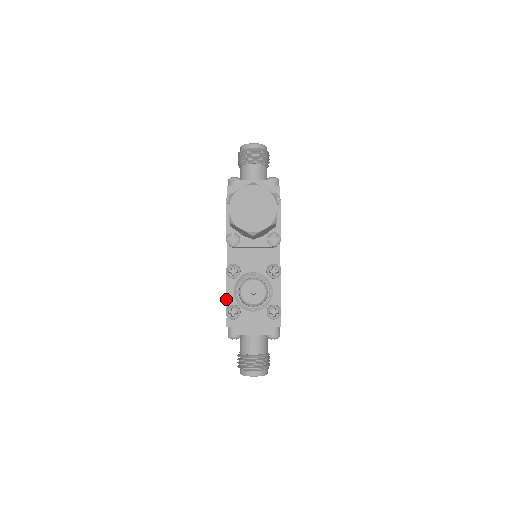
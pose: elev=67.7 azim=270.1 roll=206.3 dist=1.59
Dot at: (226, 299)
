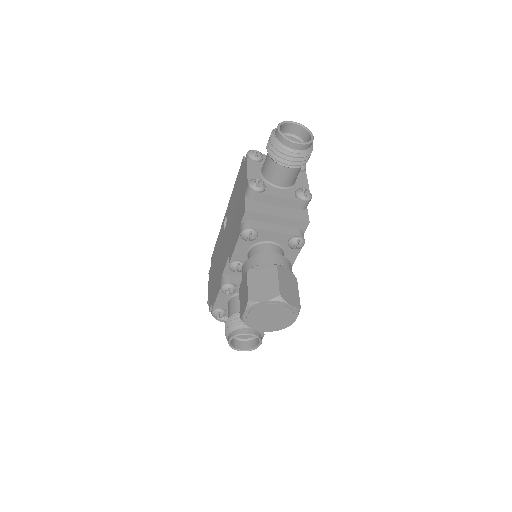
Dot at: (215, 303)
